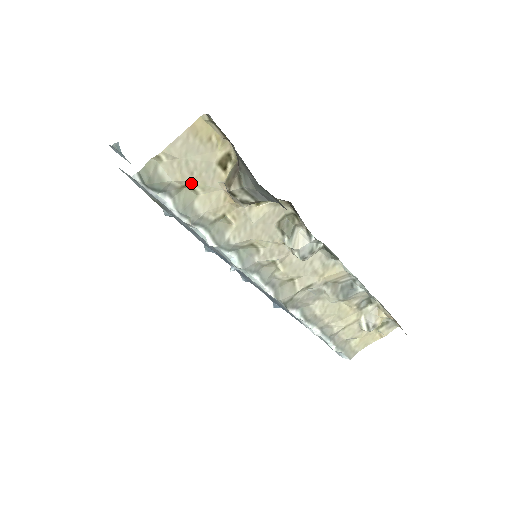
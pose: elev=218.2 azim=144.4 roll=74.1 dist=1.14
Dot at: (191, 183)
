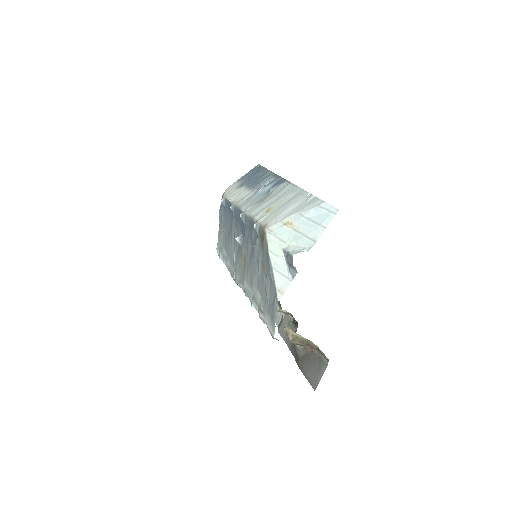
Dot at: occluded
